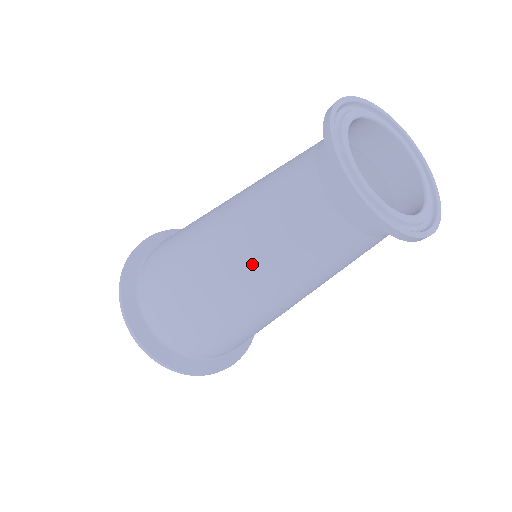
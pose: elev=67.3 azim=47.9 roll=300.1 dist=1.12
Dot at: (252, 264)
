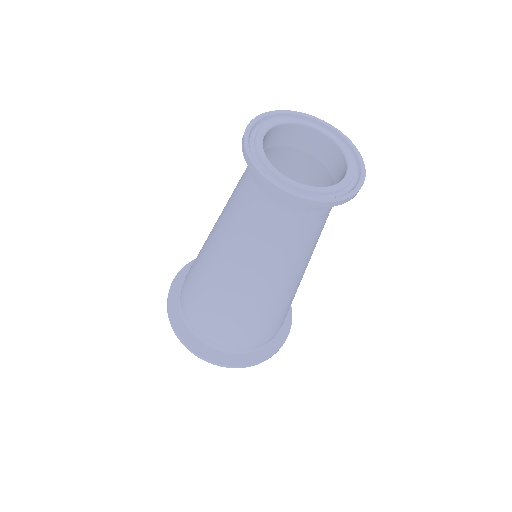
Dot at: (250, 268)
